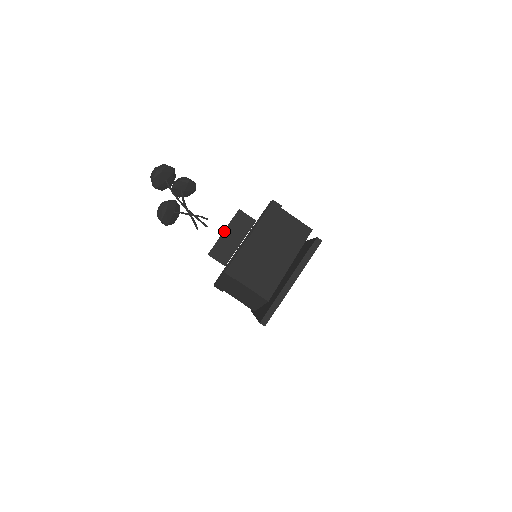
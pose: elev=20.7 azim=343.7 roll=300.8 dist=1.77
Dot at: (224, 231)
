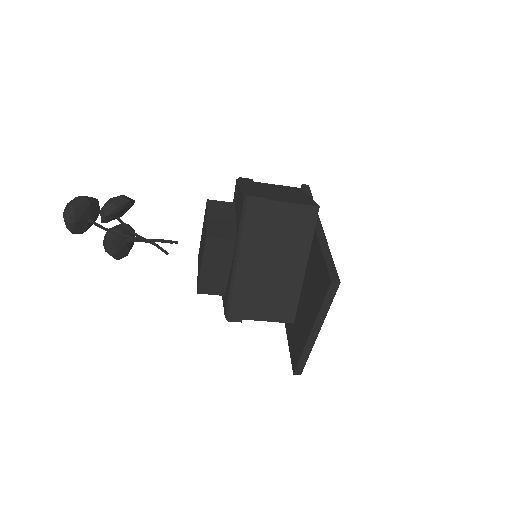
Dot at: (201, 266)
